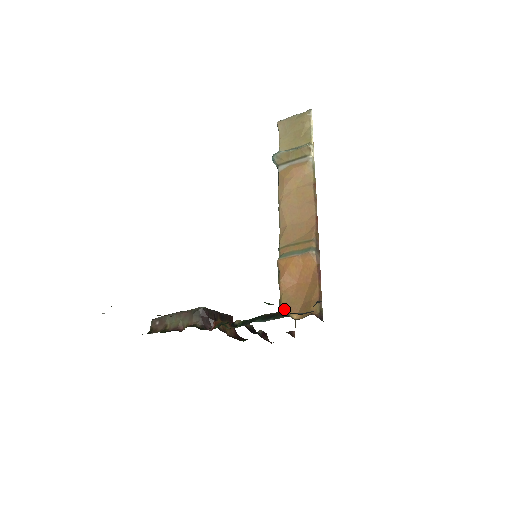
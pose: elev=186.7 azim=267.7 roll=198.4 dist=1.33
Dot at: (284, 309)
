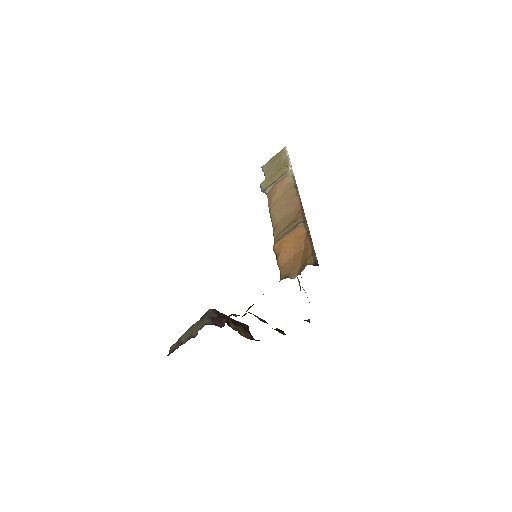
Dot at: (284, 277)
